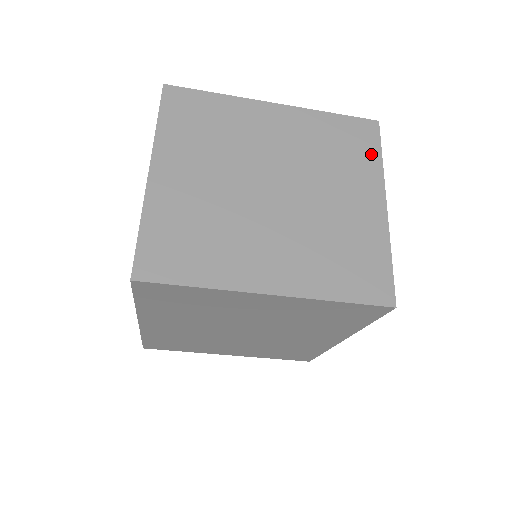
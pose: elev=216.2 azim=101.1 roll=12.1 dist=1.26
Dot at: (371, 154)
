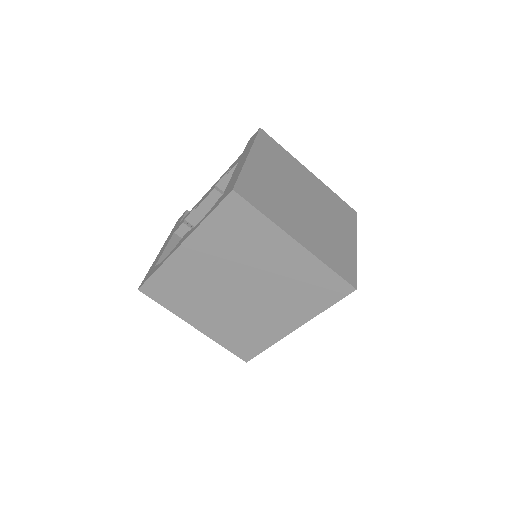
Dot at: (352, 222)
